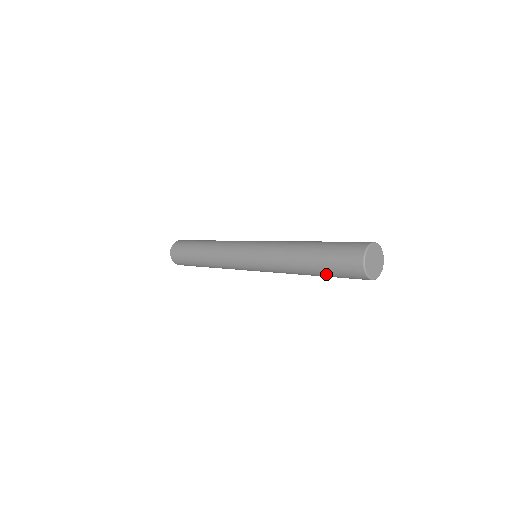
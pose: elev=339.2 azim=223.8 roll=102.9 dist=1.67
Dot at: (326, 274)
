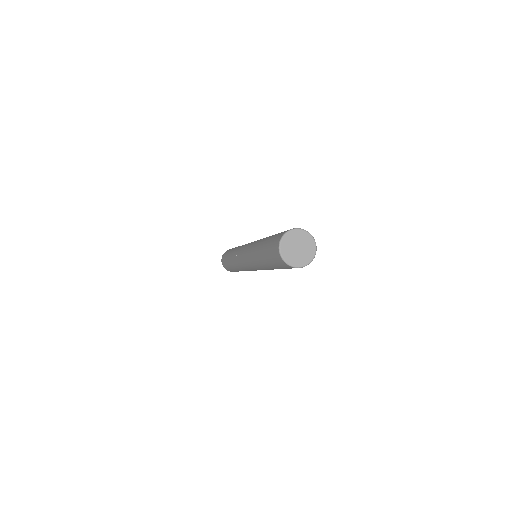
Dot at: (270, 263)
